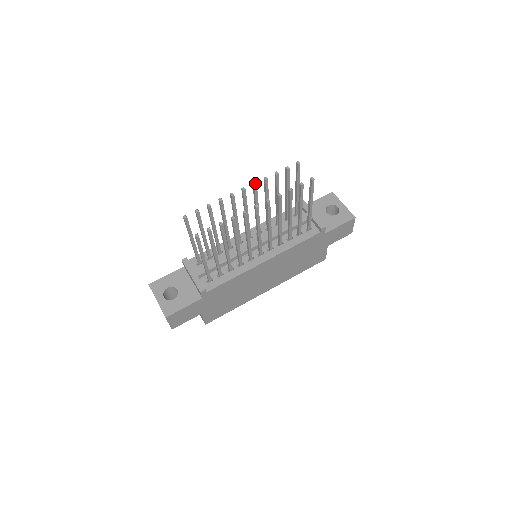
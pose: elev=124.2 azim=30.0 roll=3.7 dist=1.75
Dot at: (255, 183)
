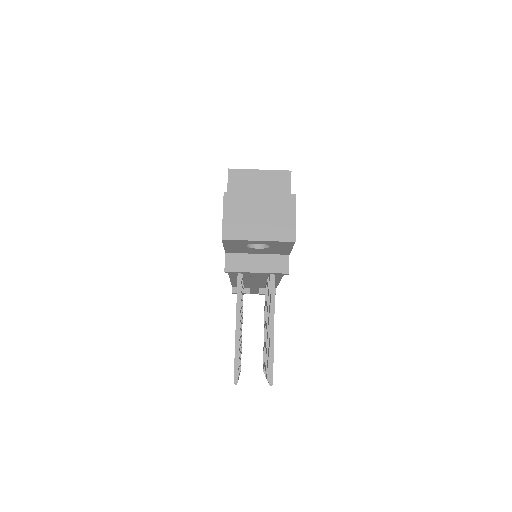
Dot at: occluded
